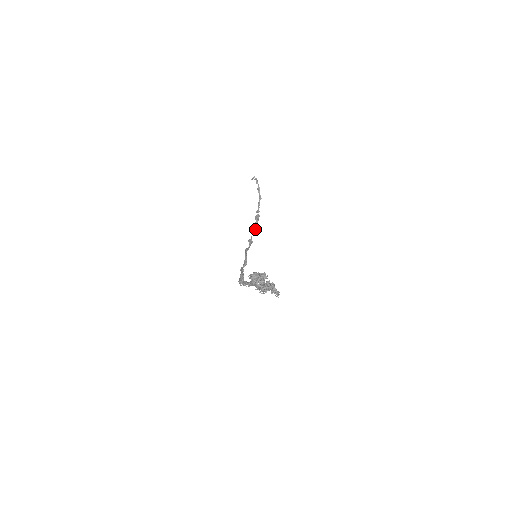
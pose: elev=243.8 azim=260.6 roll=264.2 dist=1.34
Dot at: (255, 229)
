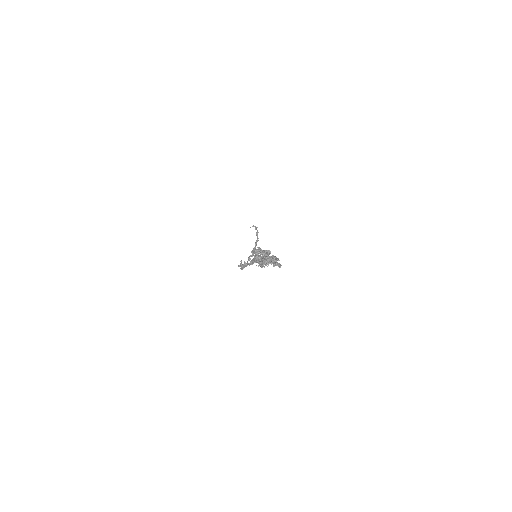
Dot at: occluded
